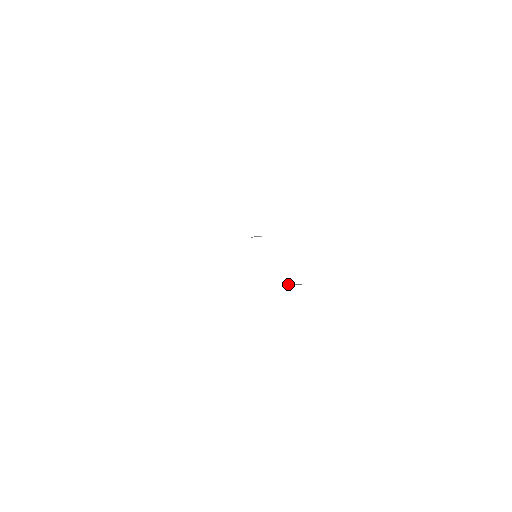
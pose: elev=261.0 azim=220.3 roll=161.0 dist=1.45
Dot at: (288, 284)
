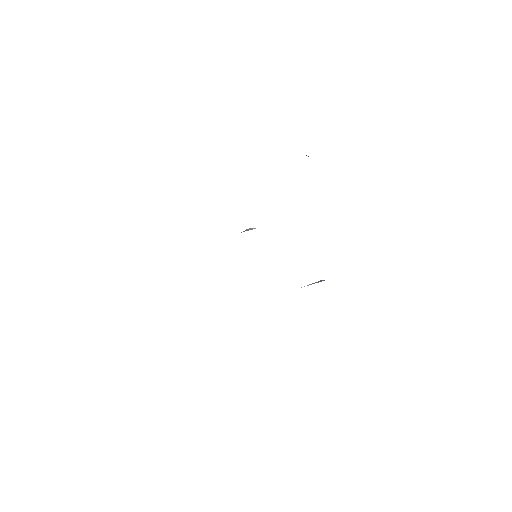
Dot at: occluded
